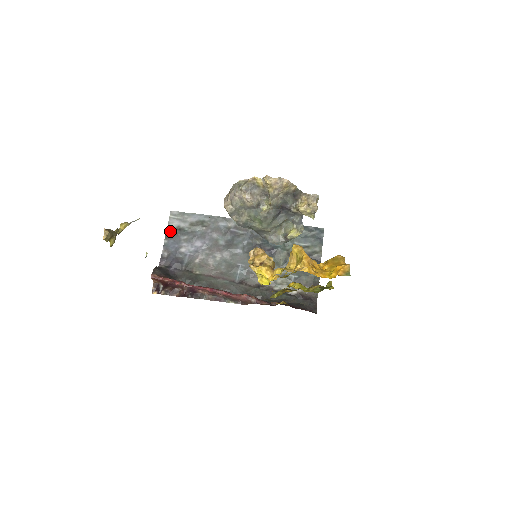
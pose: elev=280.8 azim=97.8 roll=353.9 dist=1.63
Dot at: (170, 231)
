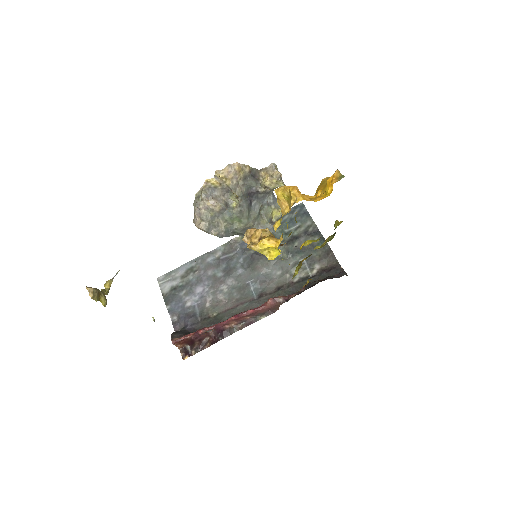
Dot at: (167, 296)
